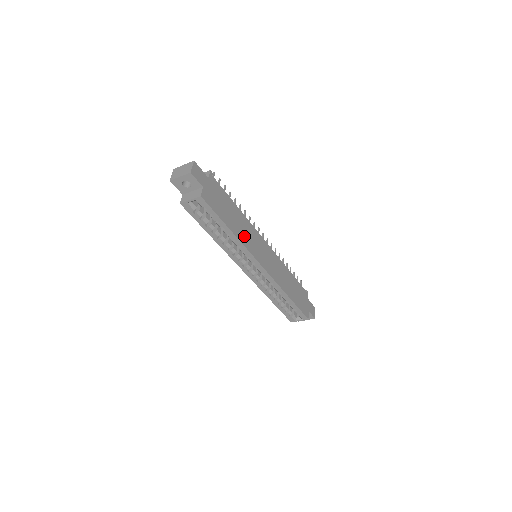
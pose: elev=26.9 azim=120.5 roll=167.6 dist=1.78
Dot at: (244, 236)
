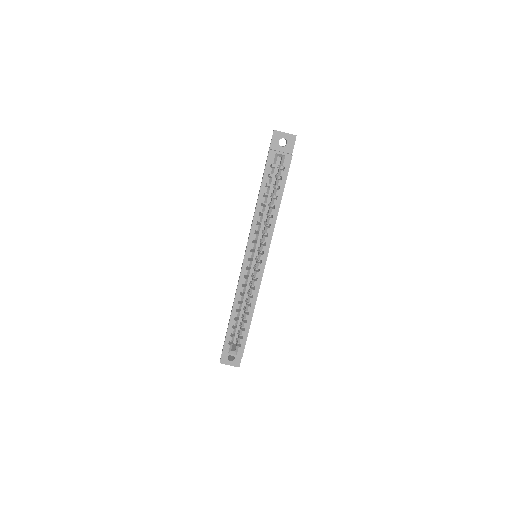
Dot at: occluded
